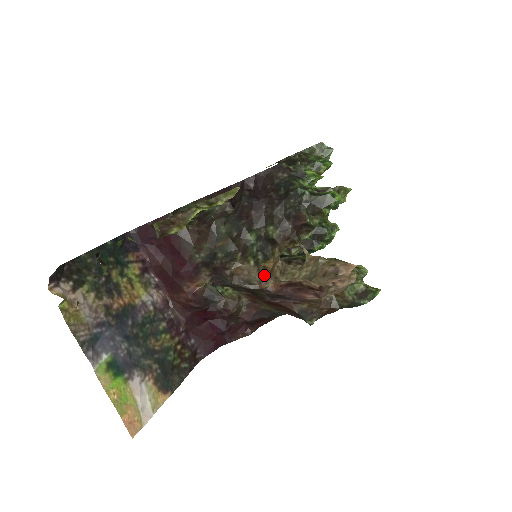
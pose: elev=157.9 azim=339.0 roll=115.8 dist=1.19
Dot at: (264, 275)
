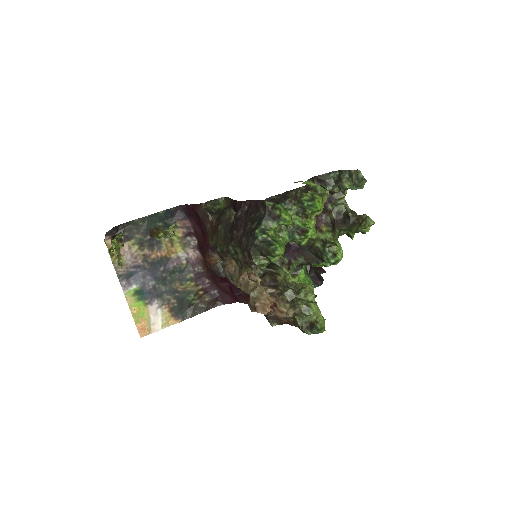
Dot at: occluded
